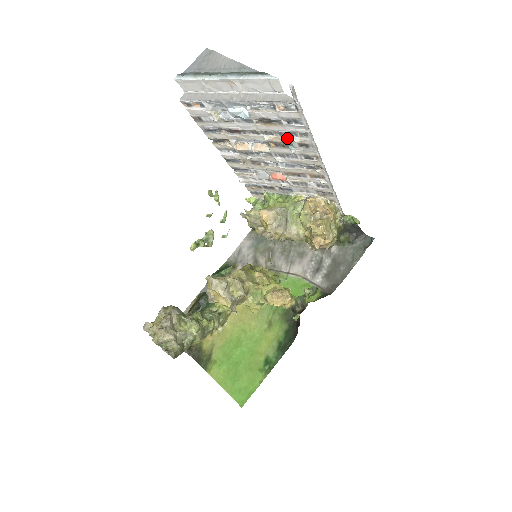
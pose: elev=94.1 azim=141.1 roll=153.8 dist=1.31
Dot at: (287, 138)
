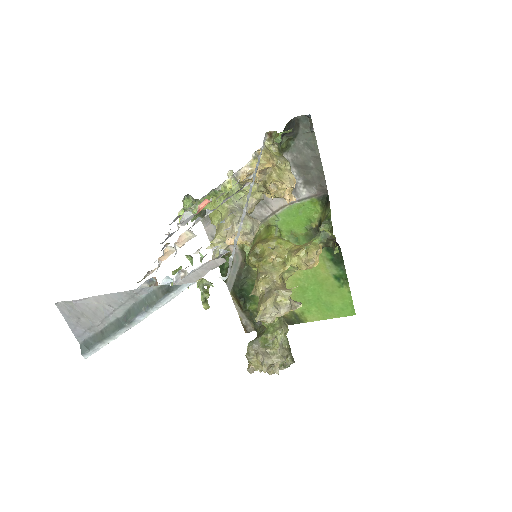
Dot at: occluded
